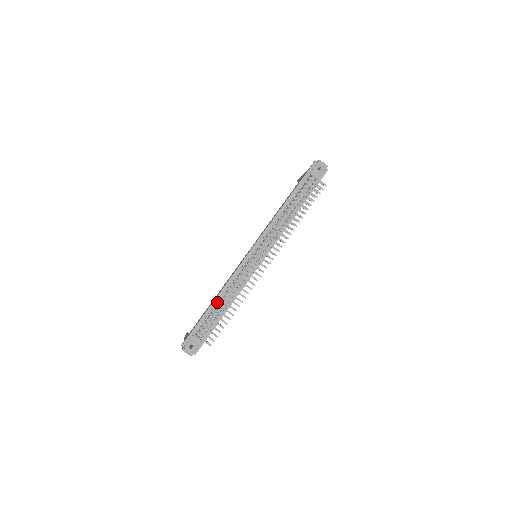
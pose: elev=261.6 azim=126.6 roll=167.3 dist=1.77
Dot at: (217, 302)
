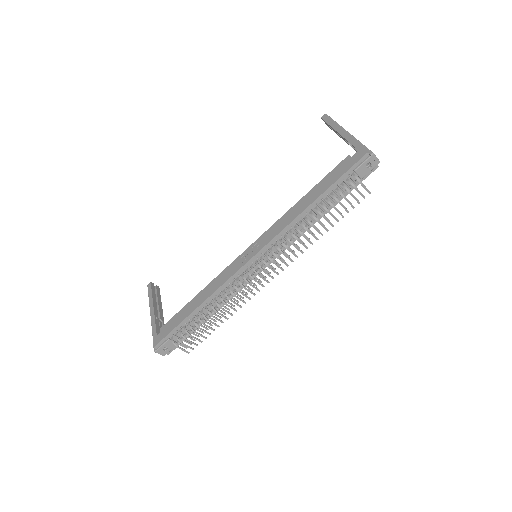
Dot at: (201, 309)
